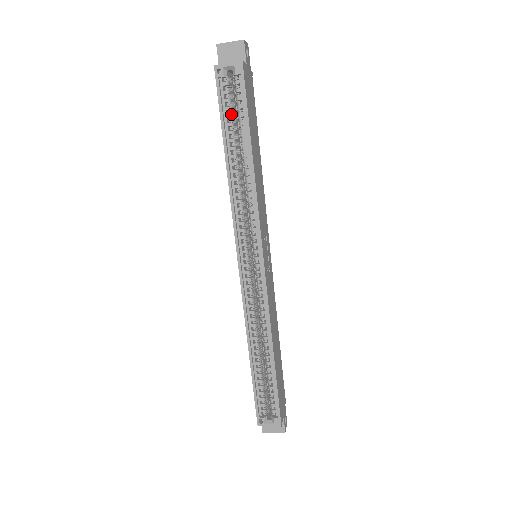
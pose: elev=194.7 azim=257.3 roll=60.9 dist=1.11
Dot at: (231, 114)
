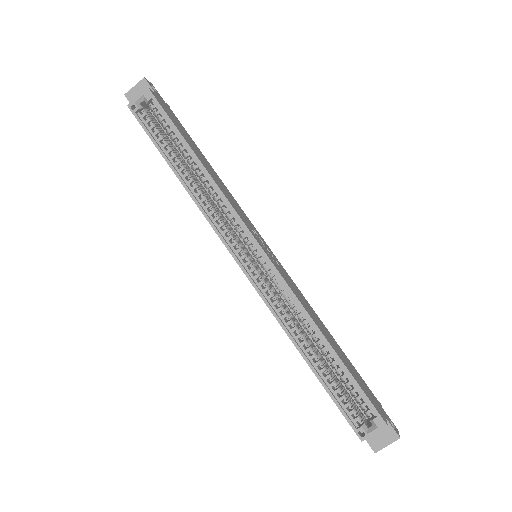
Dot at: (162, 137)
